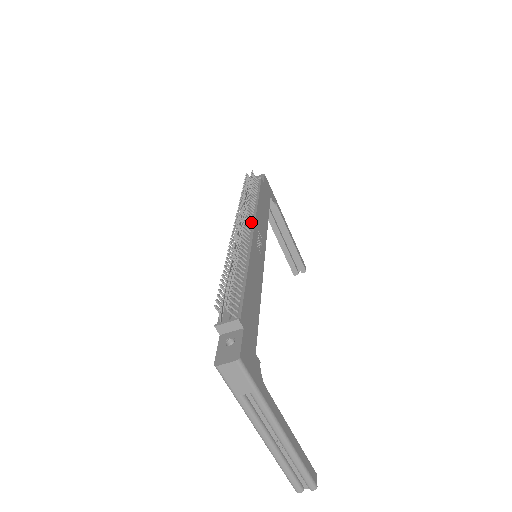
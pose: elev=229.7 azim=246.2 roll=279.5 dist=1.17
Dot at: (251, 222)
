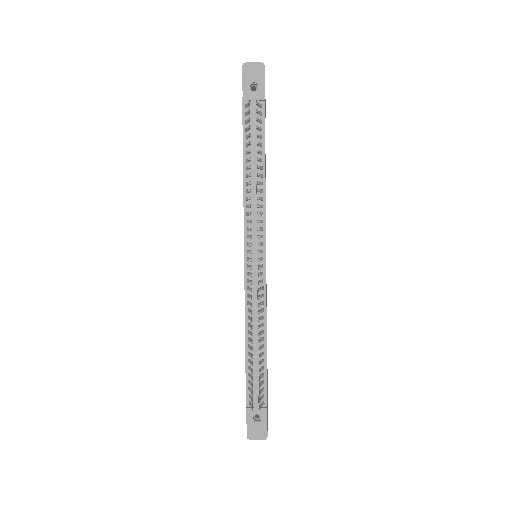
Dot at: (261, 238)
